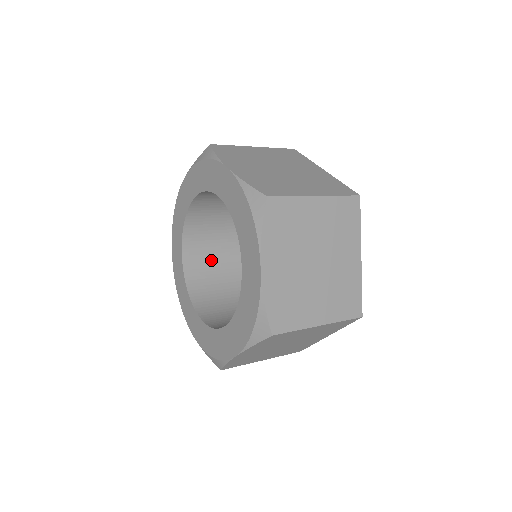
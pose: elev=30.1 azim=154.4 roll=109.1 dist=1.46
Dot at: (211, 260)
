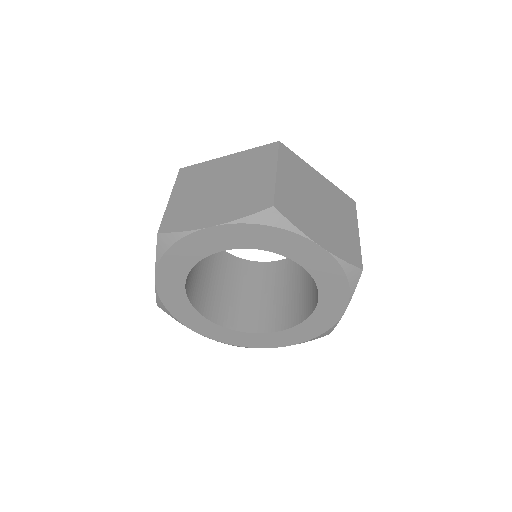
Dot at: occluded
